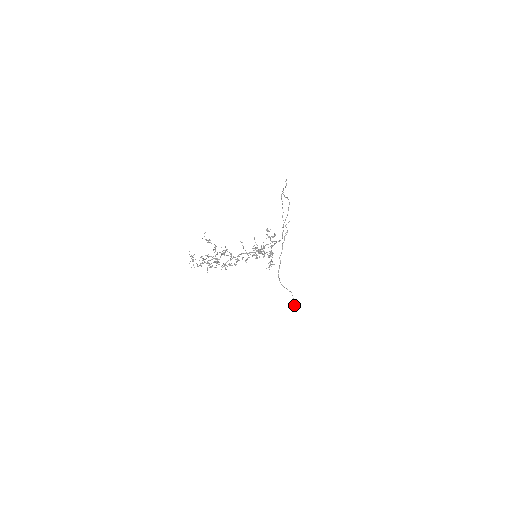
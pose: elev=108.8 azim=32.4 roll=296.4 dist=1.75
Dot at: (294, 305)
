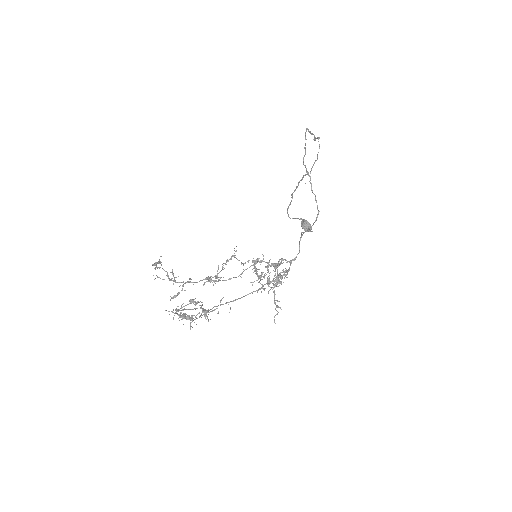
Dot at: (304, 229)
